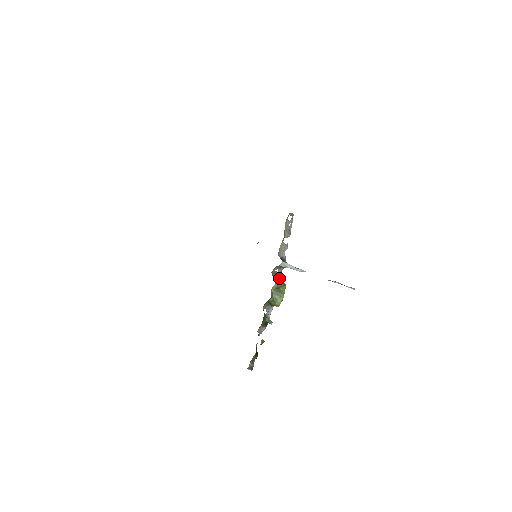
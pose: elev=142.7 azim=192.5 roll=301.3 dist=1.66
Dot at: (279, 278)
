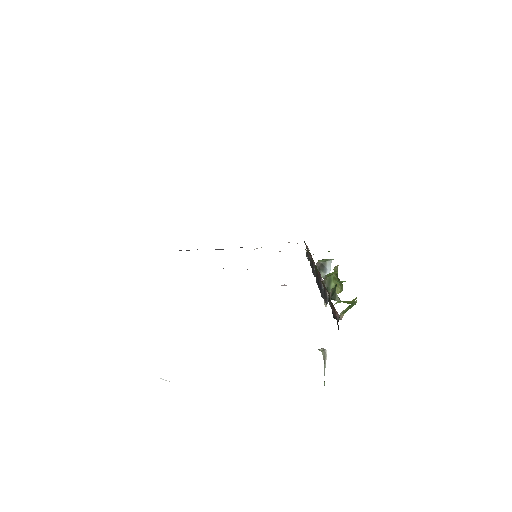
Dot at: occluded
